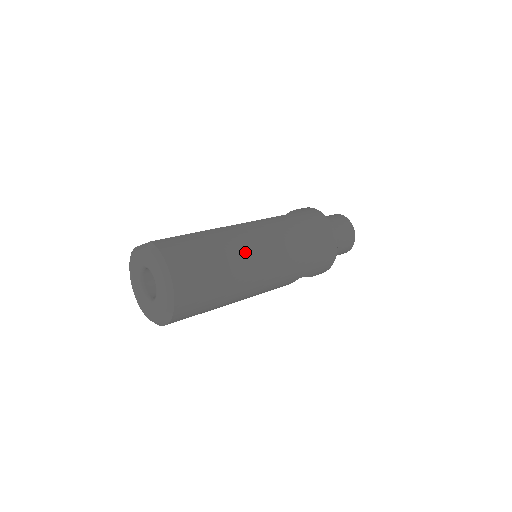
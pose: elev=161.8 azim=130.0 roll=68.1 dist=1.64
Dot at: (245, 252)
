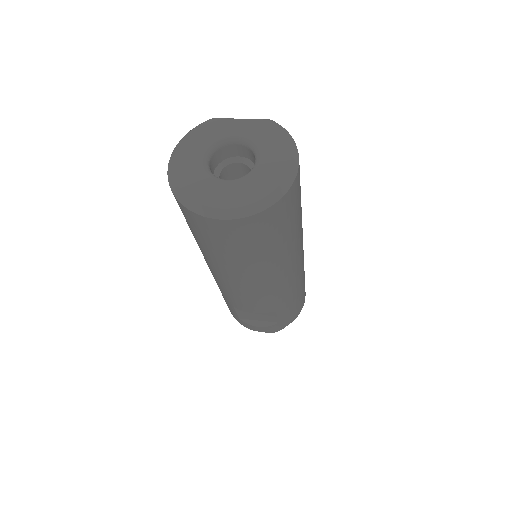
Dot at: occluded
